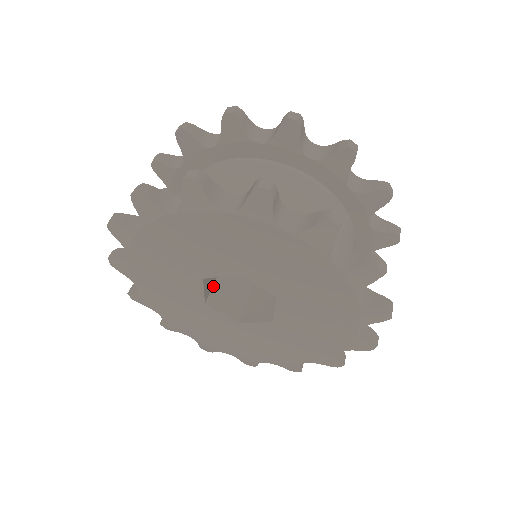
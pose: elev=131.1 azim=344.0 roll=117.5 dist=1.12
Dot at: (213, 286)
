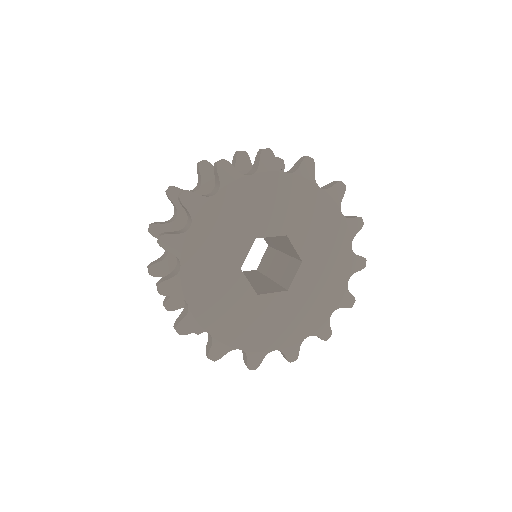
Dot at: occluded
